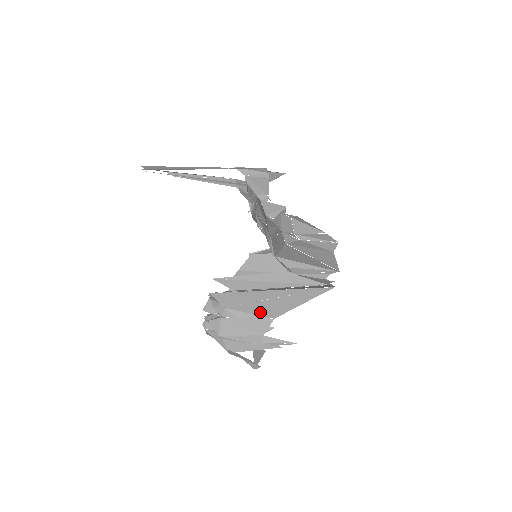
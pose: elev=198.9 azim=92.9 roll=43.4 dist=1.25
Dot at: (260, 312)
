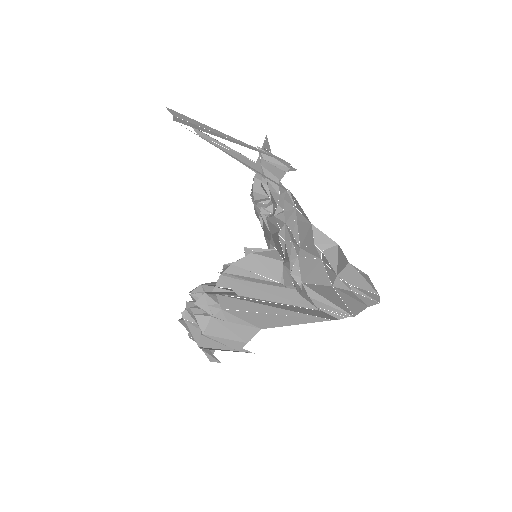
Dot at: (253, 321)
